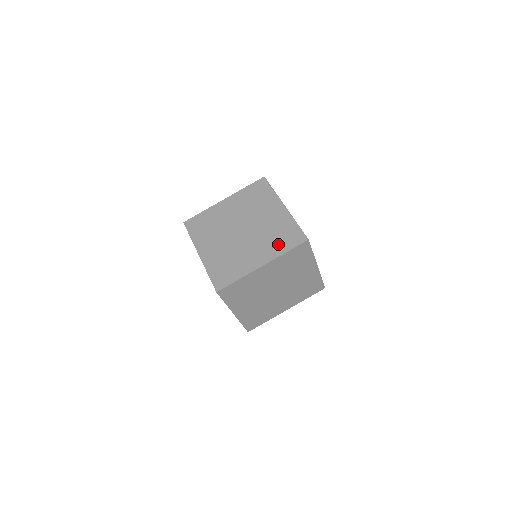
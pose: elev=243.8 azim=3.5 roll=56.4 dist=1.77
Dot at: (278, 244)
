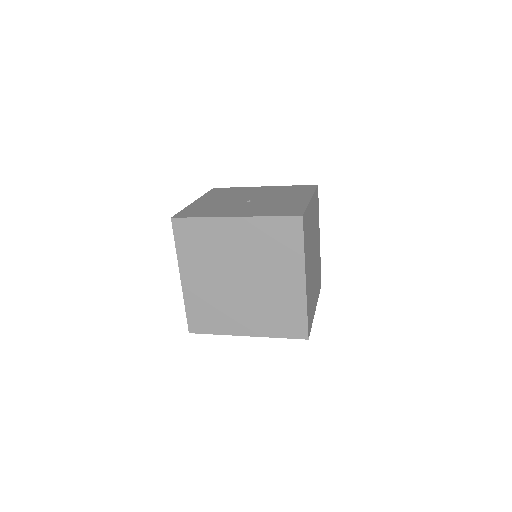
Dot at: (287, 252)
